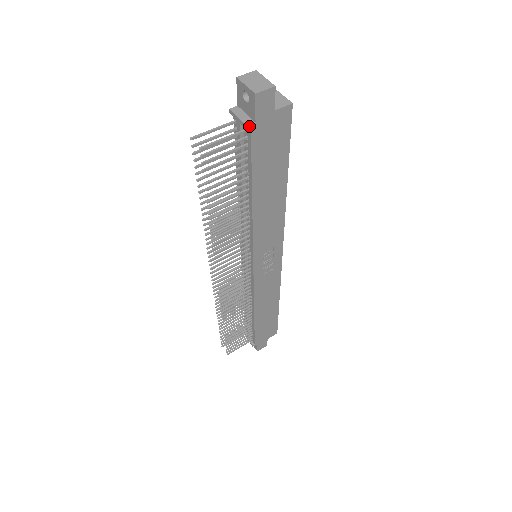
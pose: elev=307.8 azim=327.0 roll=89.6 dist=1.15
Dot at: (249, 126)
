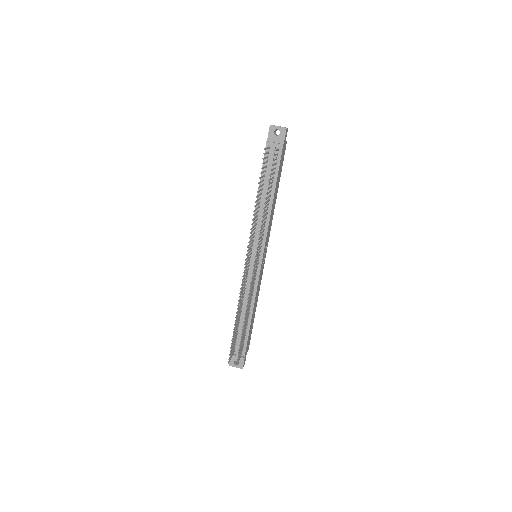
Dot at: (283, 145)
